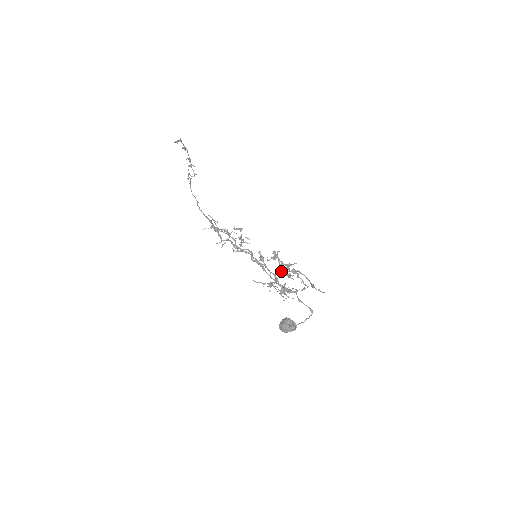
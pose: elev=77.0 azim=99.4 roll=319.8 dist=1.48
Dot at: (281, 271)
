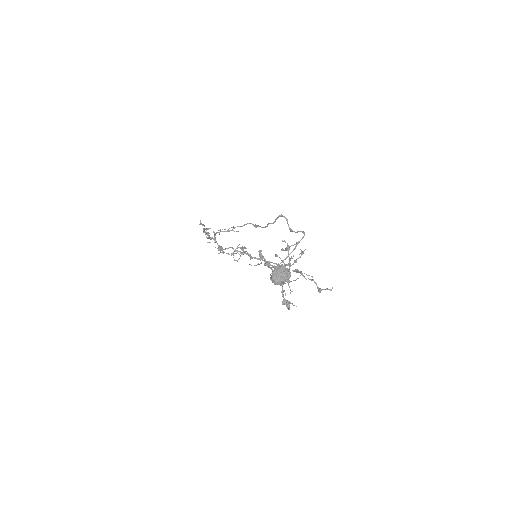
Dot at: occluded
